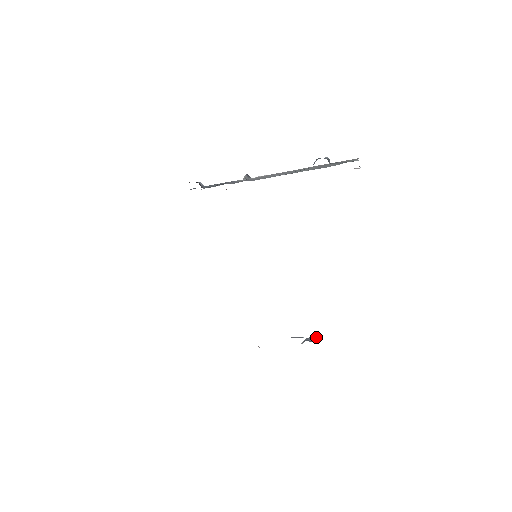
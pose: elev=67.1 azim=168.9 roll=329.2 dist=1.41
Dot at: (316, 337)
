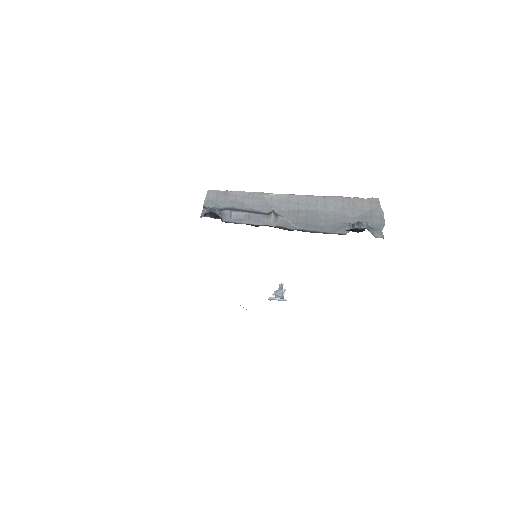
Dot at: (282, 286)
